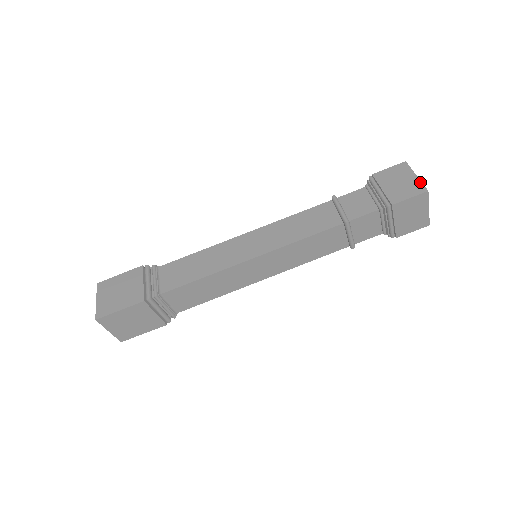
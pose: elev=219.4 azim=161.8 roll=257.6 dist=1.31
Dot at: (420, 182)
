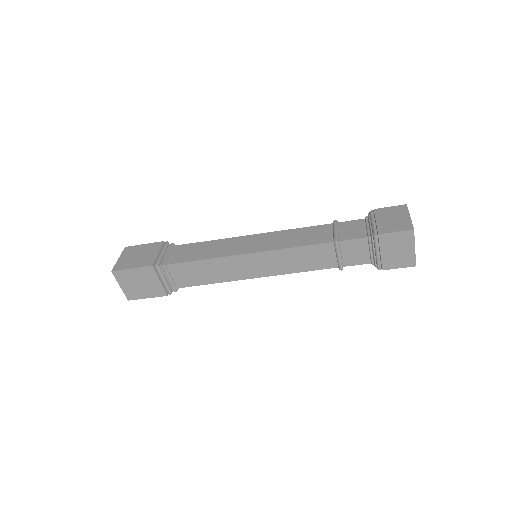
Dot at: (410, 221)
